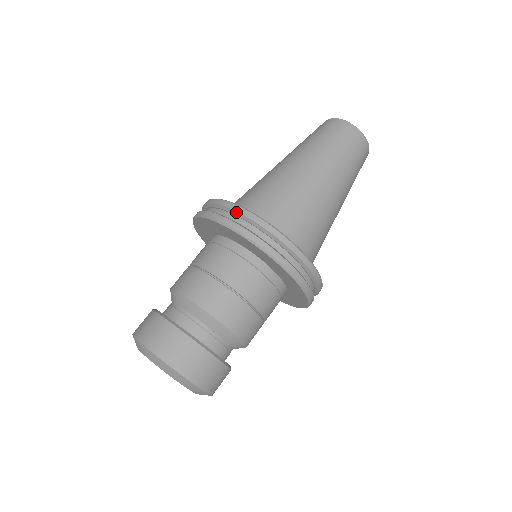
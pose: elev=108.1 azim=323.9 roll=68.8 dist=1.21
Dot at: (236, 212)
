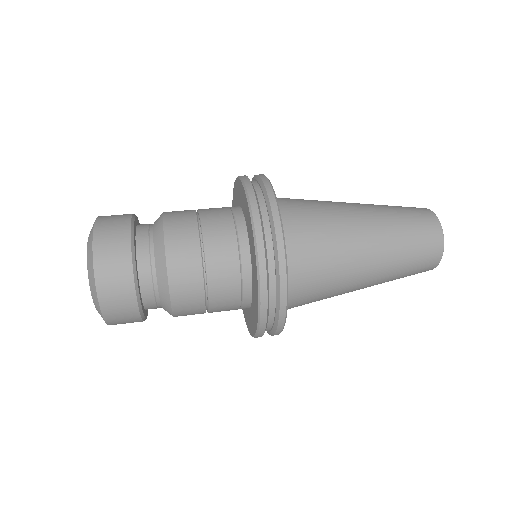
Dot at: (257, 176)
